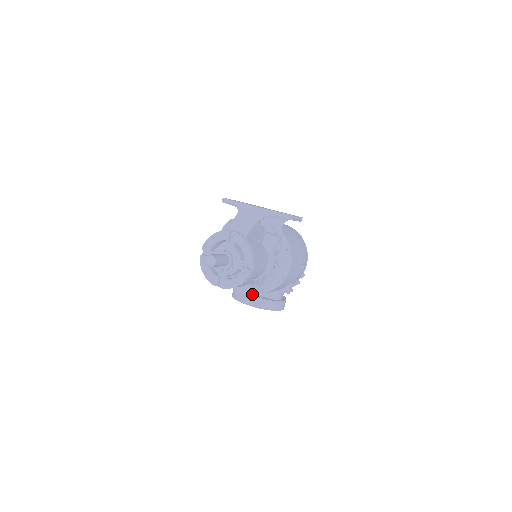
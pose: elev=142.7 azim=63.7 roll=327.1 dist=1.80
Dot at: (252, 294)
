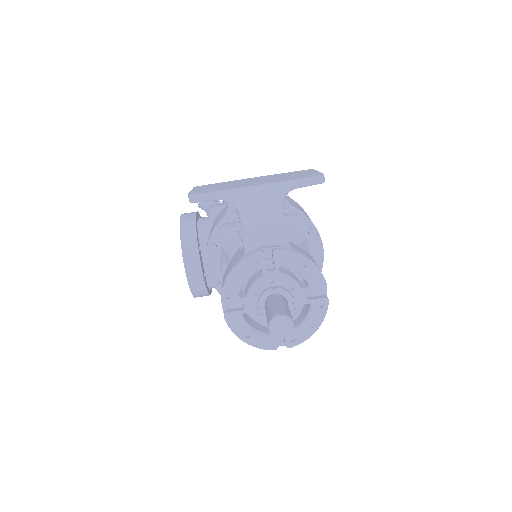
Dot at: occluded
